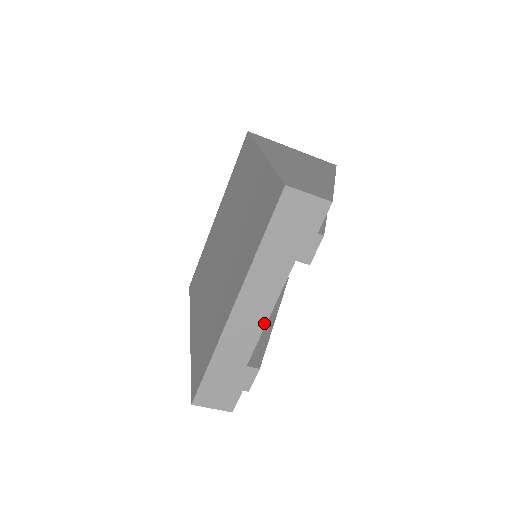
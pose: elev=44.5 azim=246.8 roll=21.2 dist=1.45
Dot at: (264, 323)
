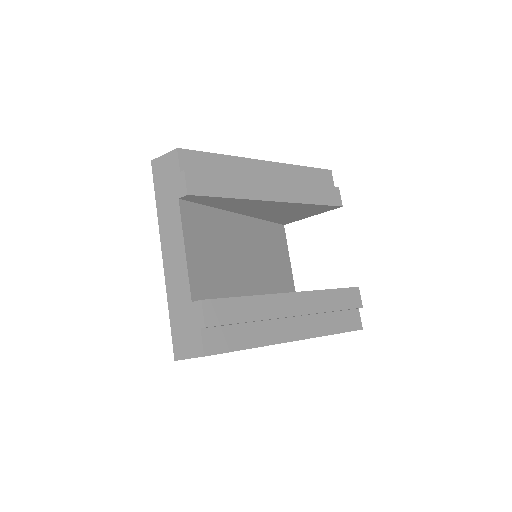
Dot at: (185, 257)
